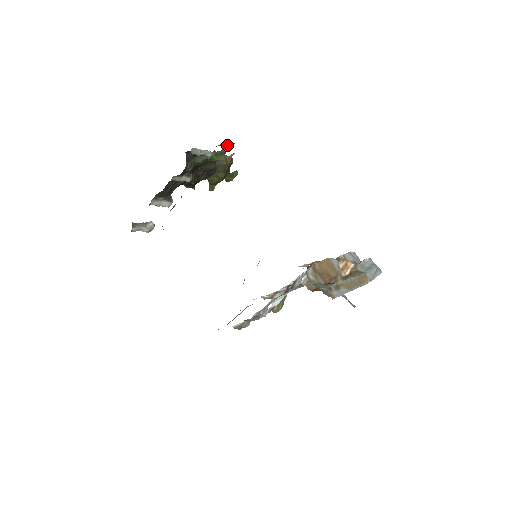
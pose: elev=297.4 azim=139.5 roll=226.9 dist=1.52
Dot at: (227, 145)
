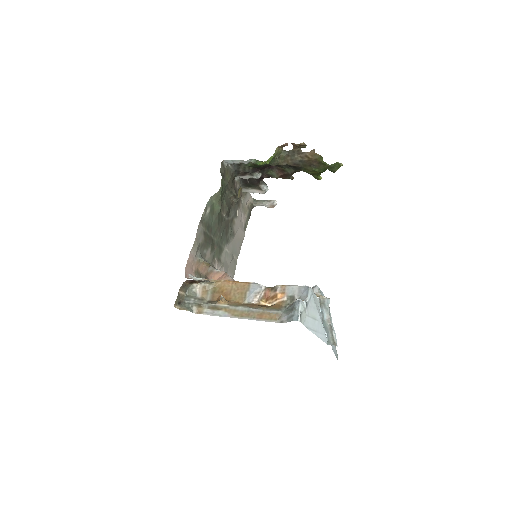
Dot at: (294, 145)
